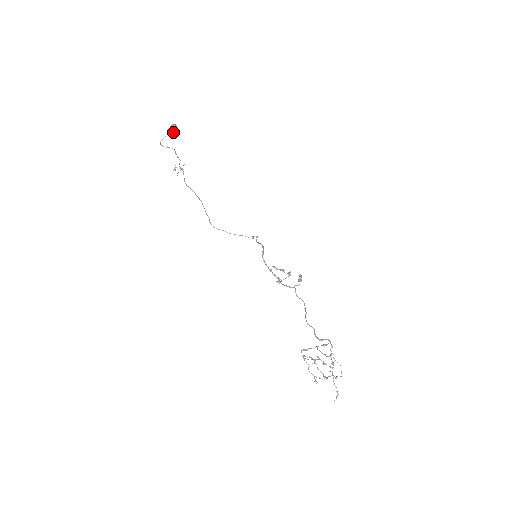
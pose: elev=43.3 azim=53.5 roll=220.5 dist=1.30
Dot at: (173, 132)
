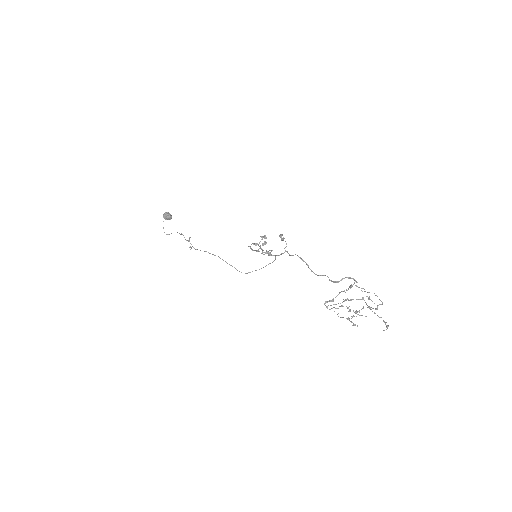
Dot at: (167, 218)
